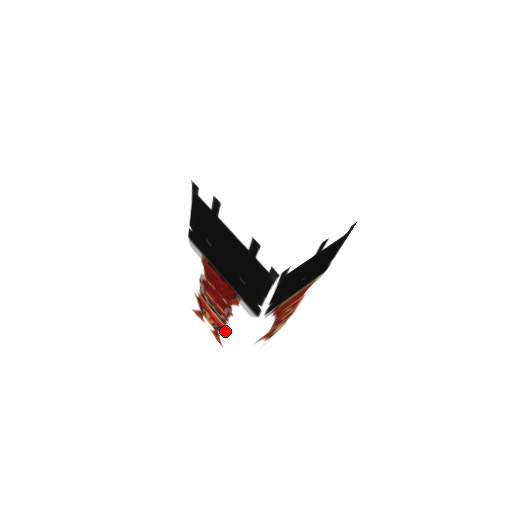
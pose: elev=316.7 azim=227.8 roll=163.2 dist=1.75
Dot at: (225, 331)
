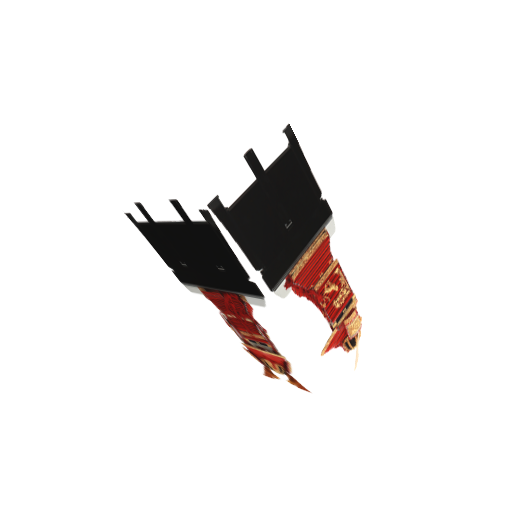
Dot at: (288, 364)
